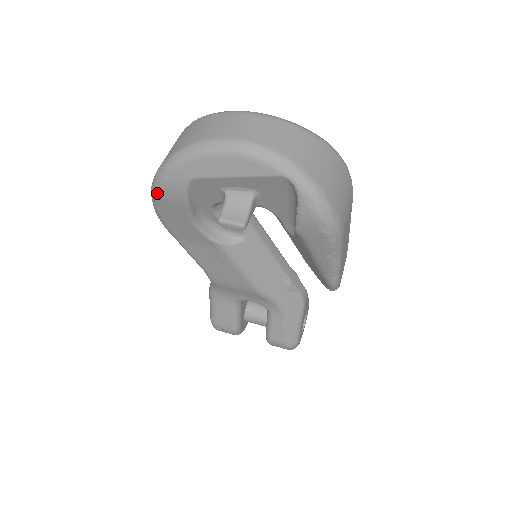
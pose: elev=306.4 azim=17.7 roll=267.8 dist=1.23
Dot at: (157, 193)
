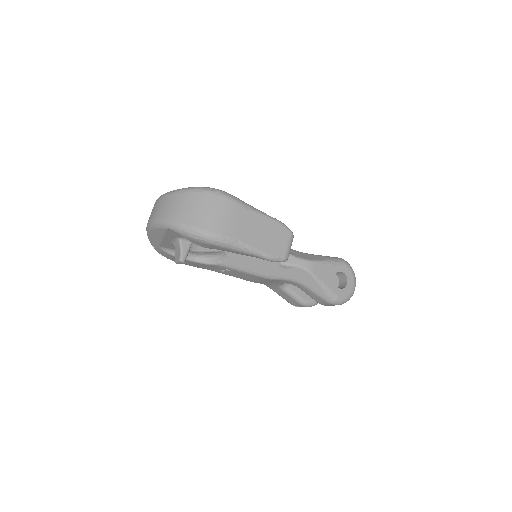
Dot at: occluded
